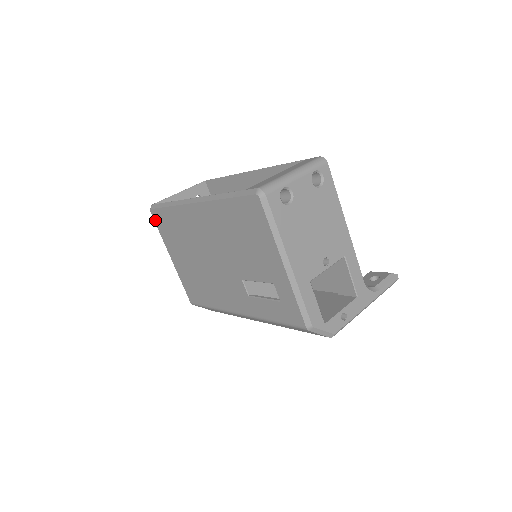
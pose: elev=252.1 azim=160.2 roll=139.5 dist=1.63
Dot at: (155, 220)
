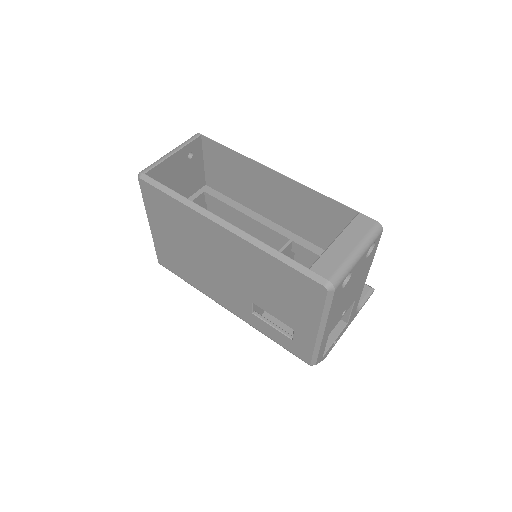
Dot at: (142, 190)
